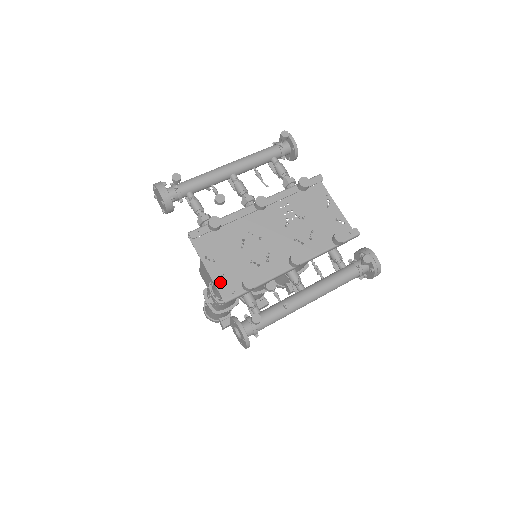
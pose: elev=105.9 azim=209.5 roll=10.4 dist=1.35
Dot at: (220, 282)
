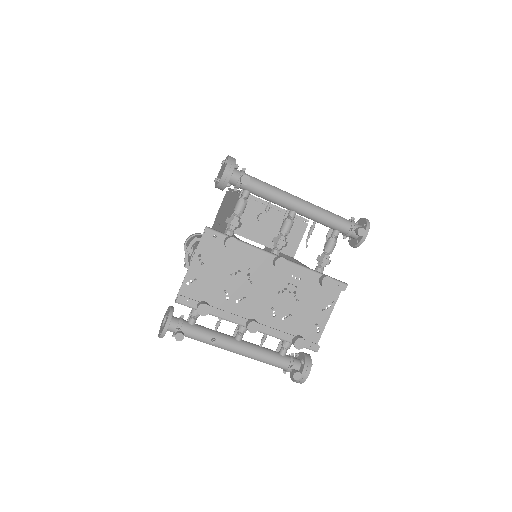
Dot at: (189, 282)
